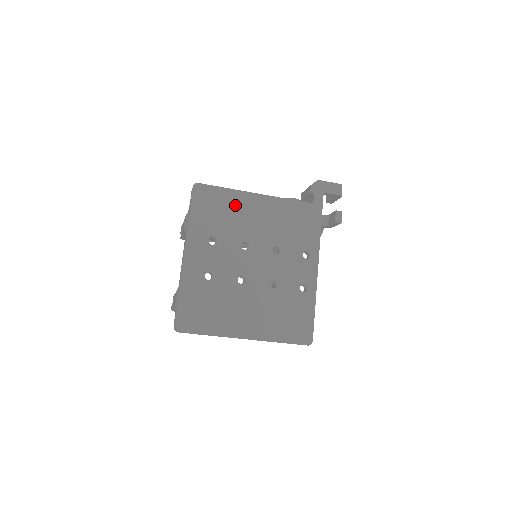
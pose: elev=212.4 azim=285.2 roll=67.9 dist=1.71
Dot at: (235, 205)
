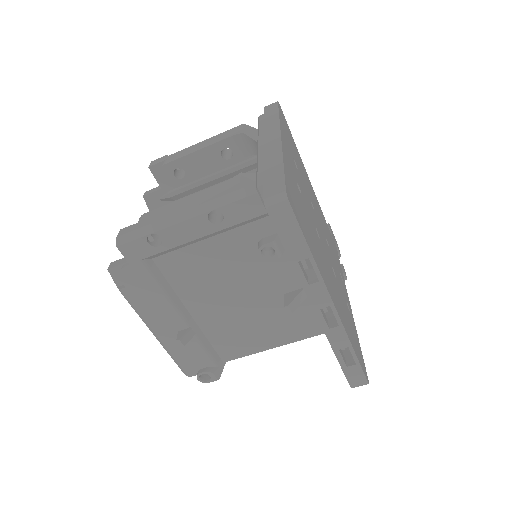
Dot at: (301, 163)
